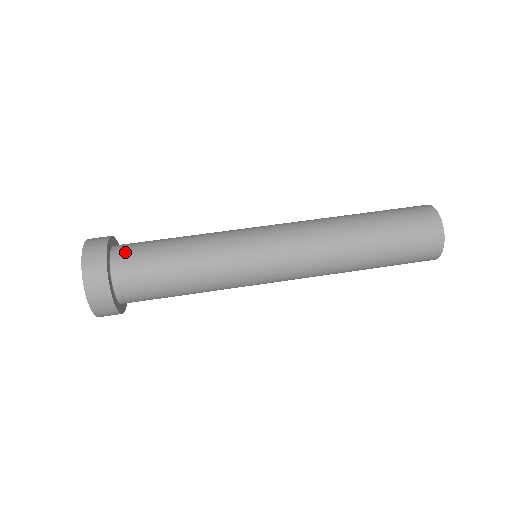
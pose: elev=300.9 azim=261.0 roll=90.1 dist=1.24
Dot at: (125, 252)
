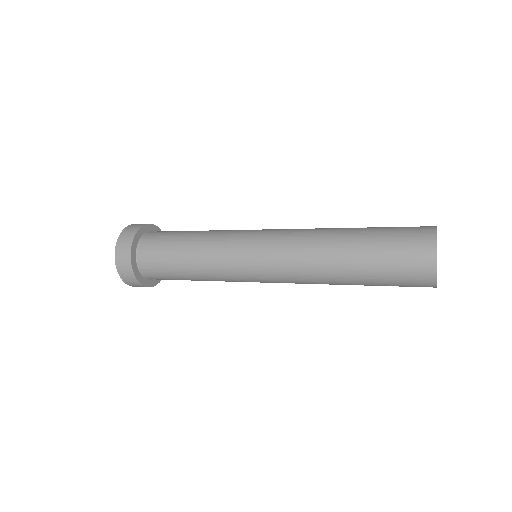
Dot at: (153, 235)
